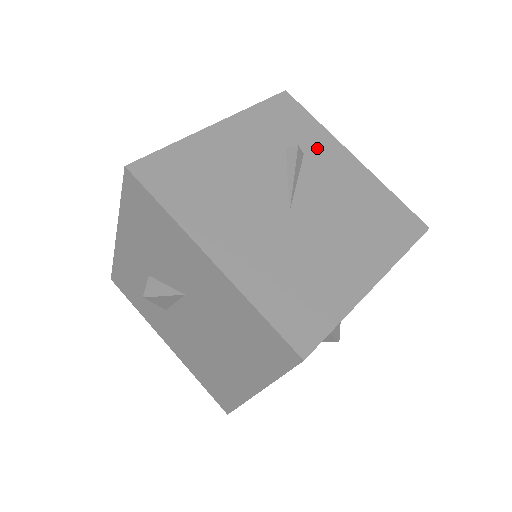
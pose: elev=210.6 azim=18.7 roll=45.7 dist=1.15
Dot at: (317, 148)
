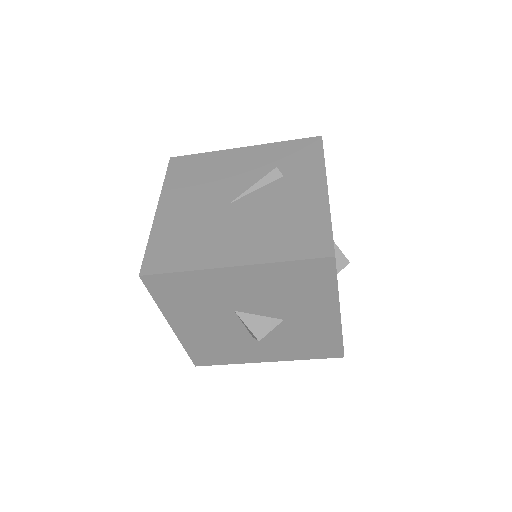
Dot at: (300, 175)
